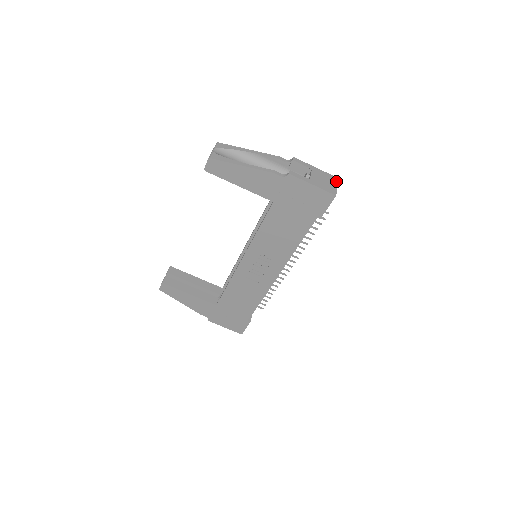
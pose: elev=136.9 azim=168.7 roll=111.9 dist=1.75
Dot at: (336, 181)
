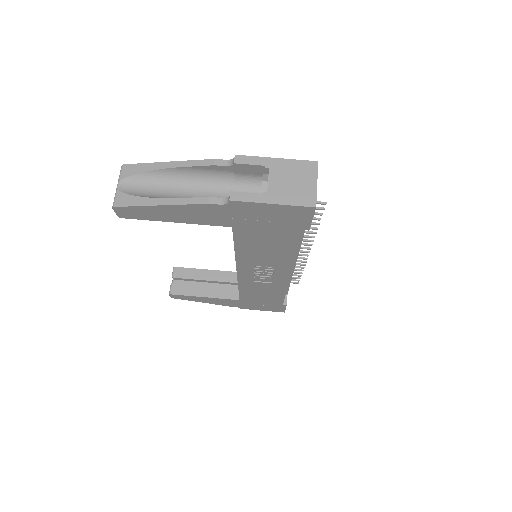
Dot at: (314, 171)
